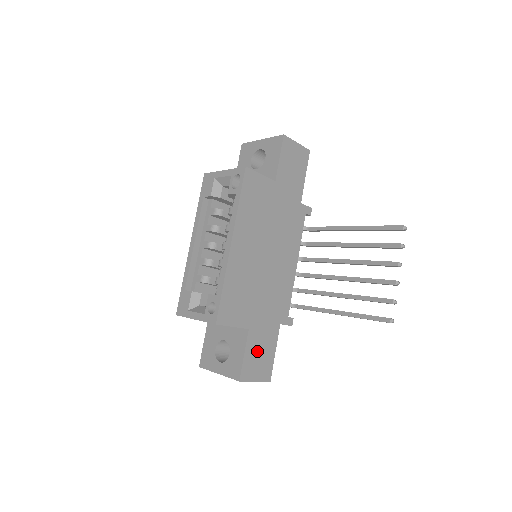
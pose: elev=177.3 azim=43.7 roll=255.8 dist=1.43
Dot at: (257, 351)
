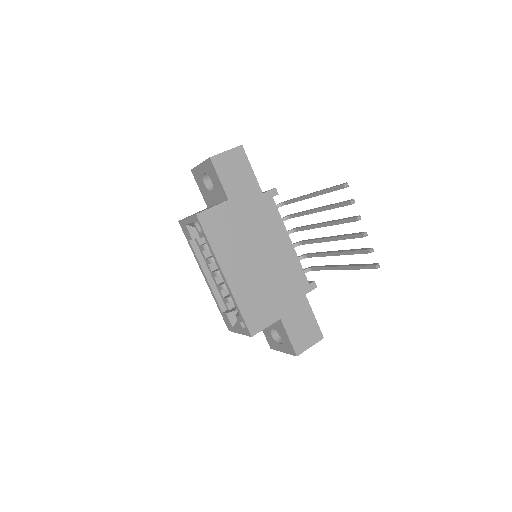
Dot at: (298, 327)
